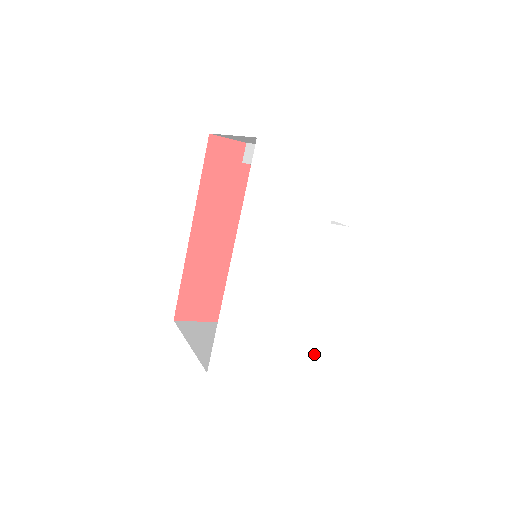
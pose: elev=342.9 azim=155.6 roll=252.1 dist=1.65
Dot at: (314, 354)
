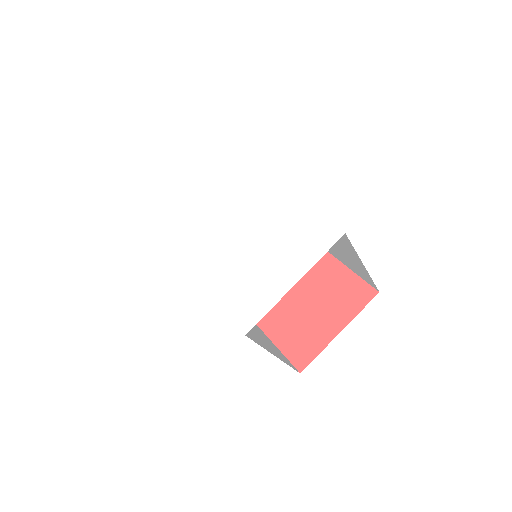
Dot at: (326, 225)
